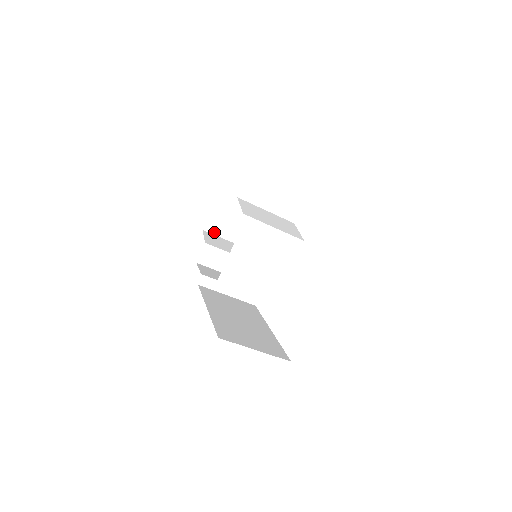
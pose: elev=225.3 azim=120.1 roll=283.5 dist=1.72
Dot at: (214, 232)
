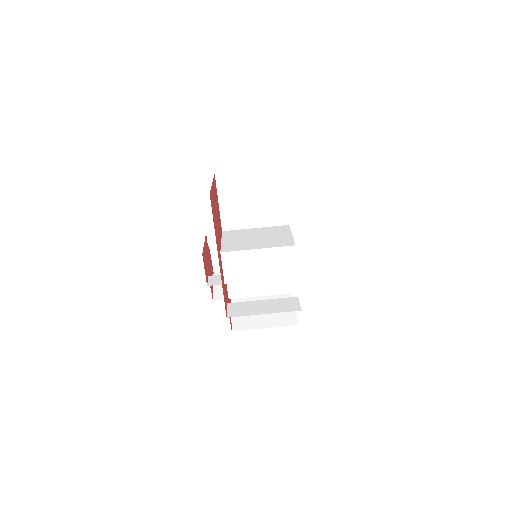
Dot at: occluded
